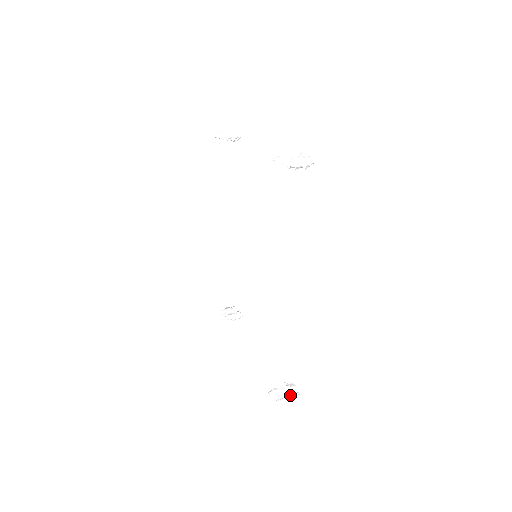
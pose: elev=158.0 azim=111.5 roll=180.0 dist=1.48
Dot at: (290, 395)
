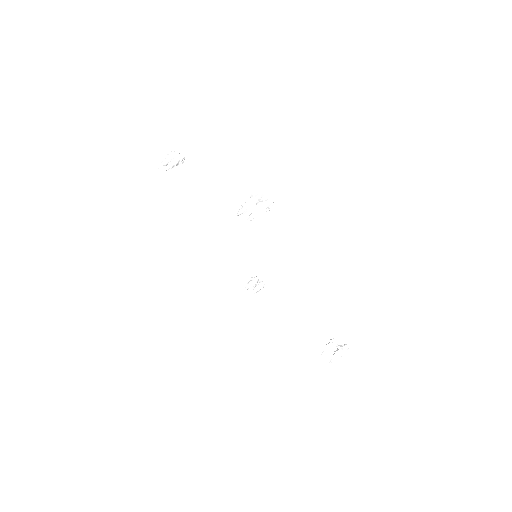
Dot at: (339, 351)
